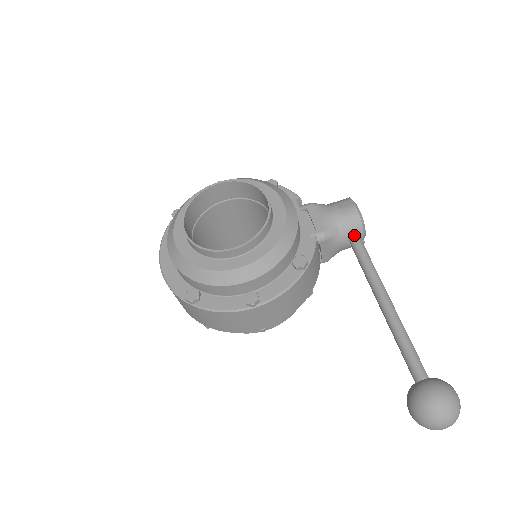
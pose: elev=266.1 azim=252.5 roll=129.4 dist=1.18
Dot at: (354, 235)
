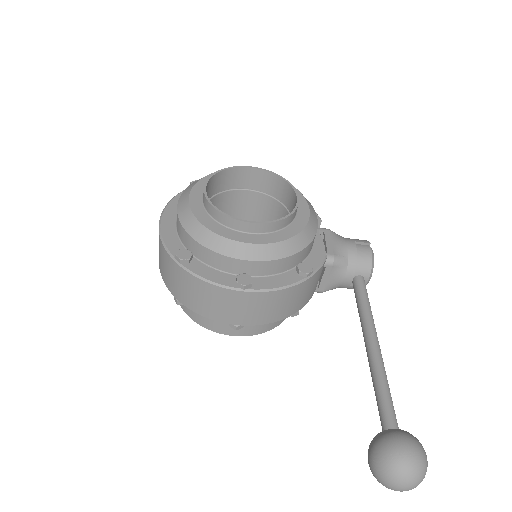
Dot at: (360, 275)
